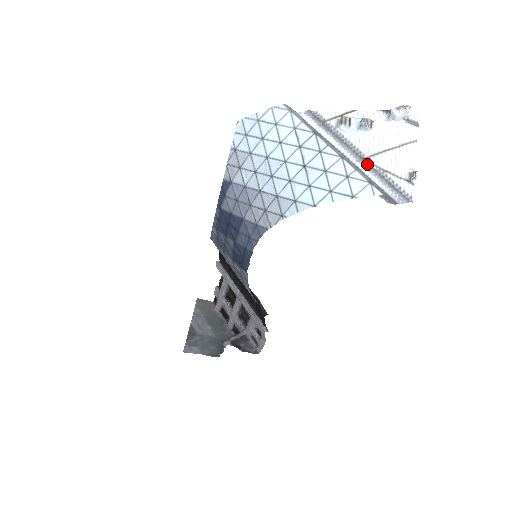
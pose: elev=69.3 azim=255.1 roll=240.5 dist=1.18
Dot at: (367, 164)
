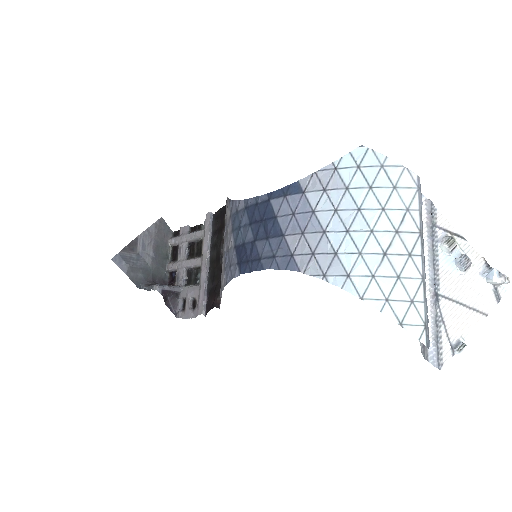
Dot at: (435, 302)
